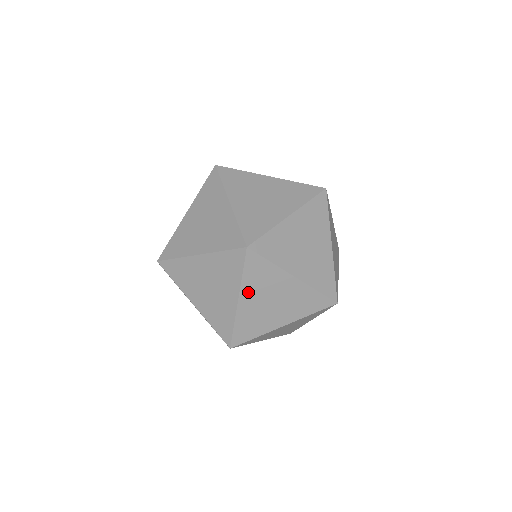
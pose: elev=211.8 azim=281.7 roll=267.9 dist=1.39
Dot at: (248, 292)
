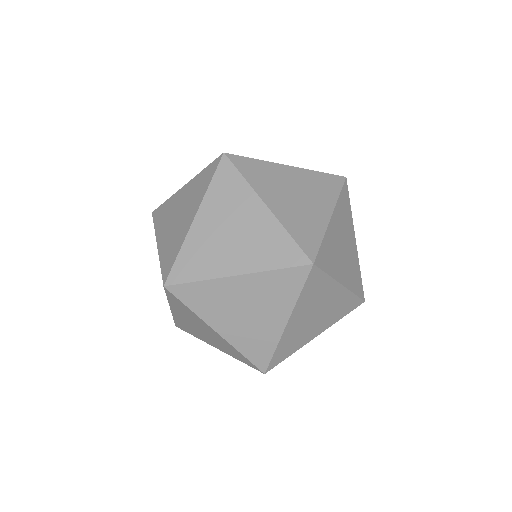
Dot at: occluded
